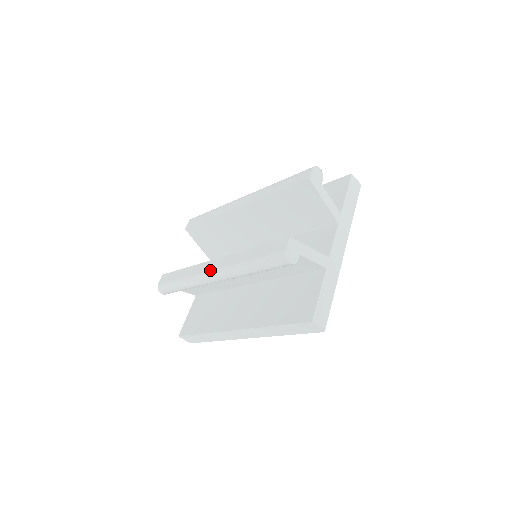
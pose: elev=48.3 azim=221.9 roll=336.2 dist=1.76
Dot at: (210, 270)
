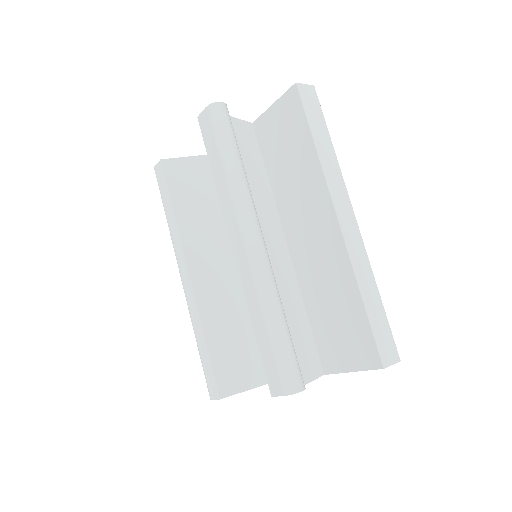
Dot at: (181, 276)
